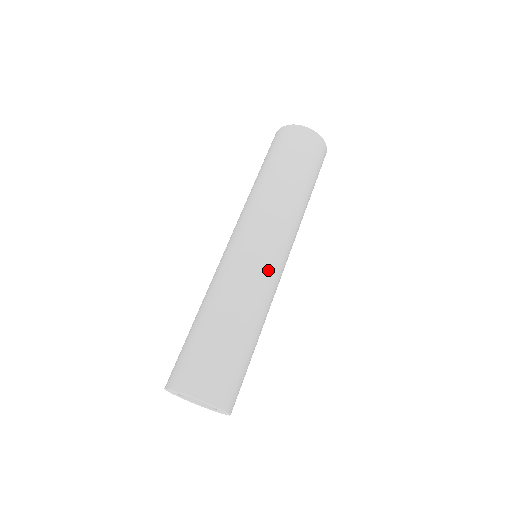
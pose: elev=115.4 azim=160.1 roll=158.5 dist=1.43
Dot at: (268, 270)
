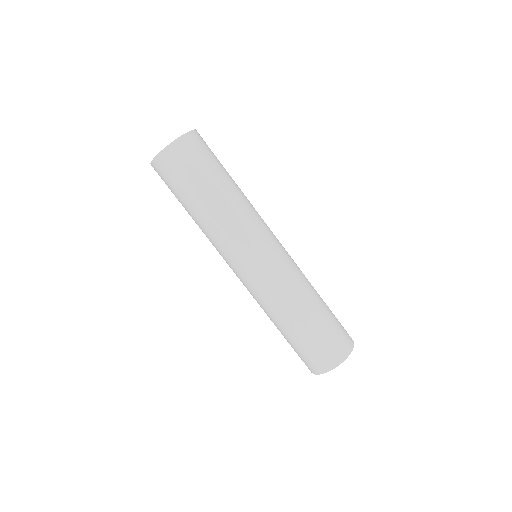
Dot at: (260, 281)
